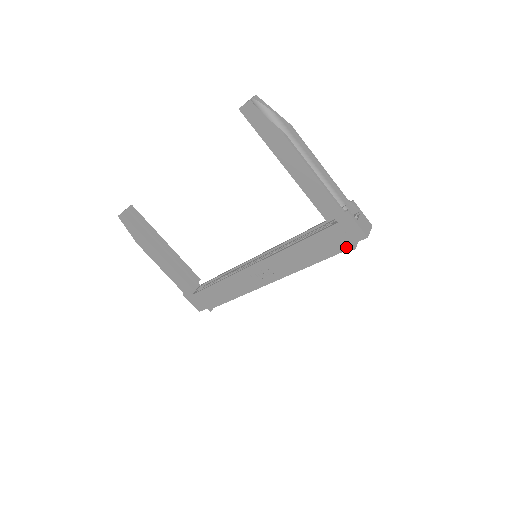
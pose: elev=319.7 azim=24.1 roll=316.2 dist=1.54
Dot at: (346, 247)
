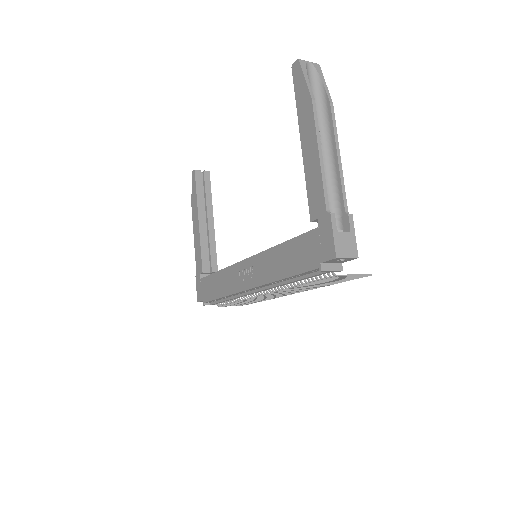
Dot at: (315, 265)
